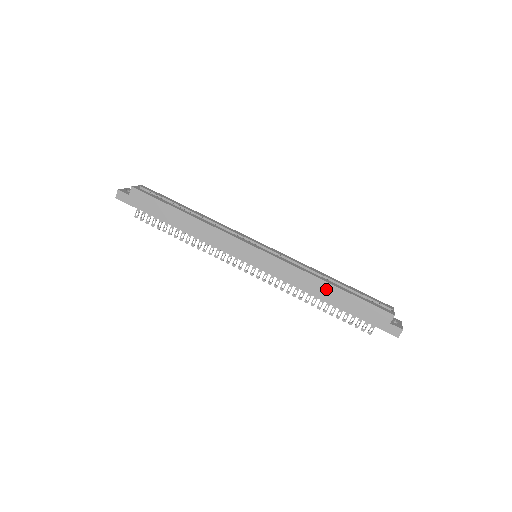
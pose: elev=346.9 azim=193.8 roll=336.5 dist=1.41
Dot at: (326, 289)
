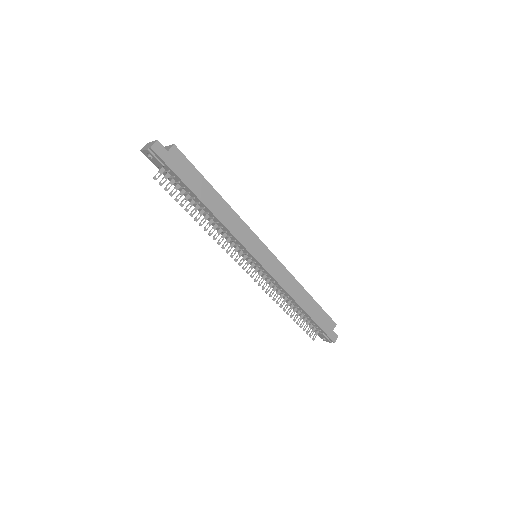
Dot at: (304, 296)
